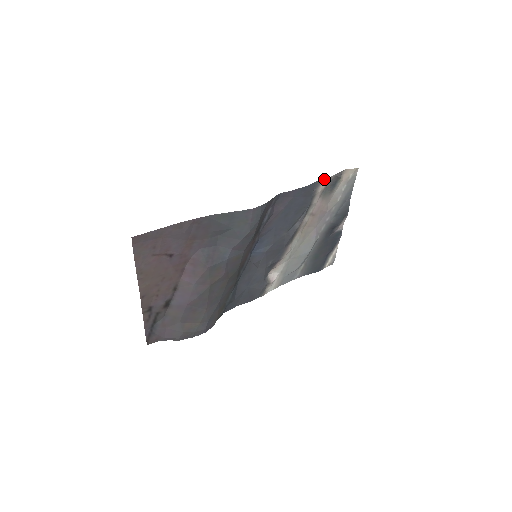
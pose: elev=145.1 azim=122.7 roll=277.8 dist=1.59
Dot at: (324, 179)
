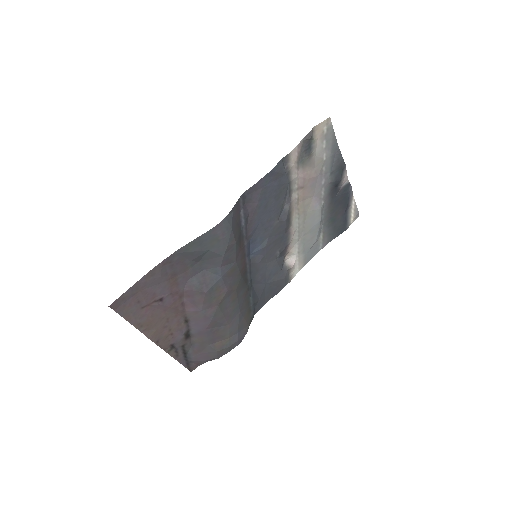
Dot at: (290, 152)
